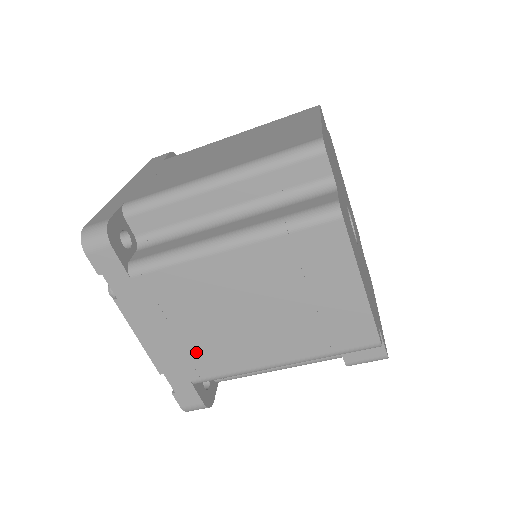
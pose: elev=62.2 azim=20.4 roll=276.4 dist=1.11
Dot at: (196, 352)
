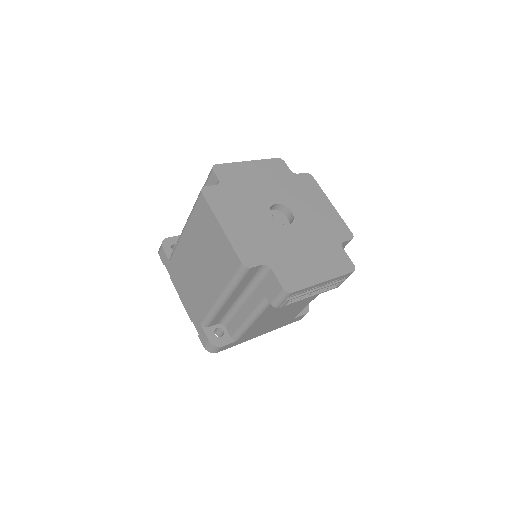
Dot at: (195, 301)
